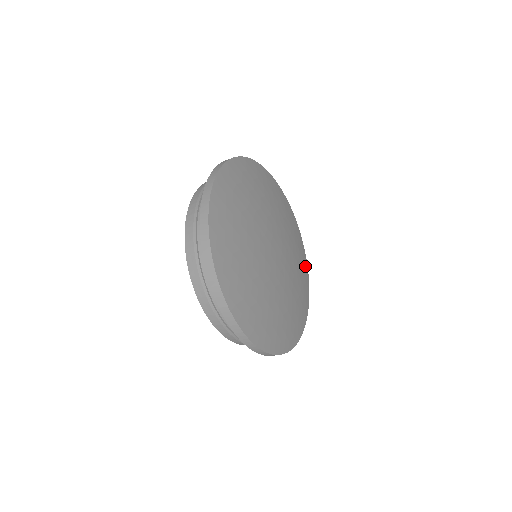
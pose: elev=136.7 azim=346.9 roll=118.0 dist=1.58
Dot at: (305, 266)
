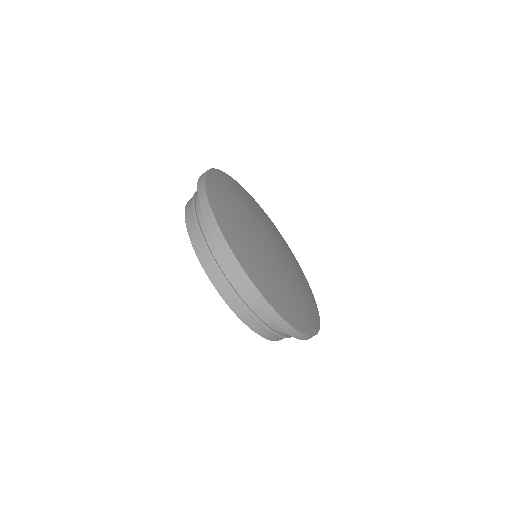
Dot at: (298, 264)
